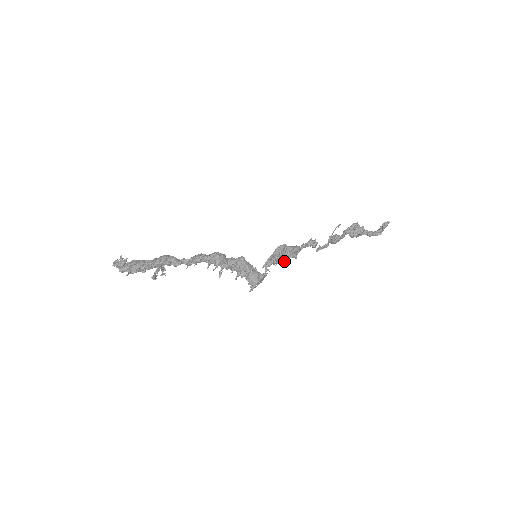
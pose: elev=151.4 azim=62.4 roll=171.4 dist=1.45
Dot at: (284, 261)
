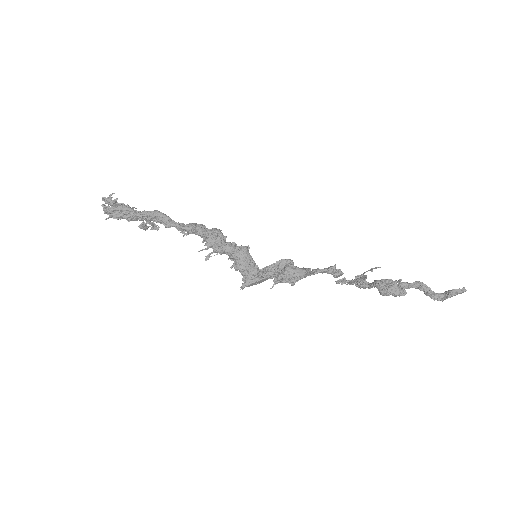
Dot at: (276, 282)
